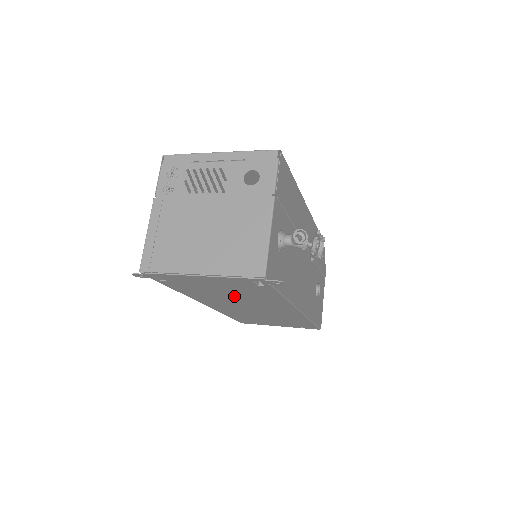
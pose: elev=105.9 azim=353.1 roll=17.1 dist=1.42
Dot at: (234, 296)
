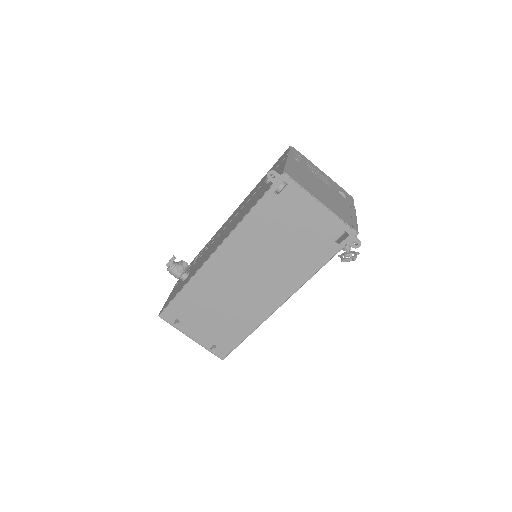
Dot at: (280, 250)
